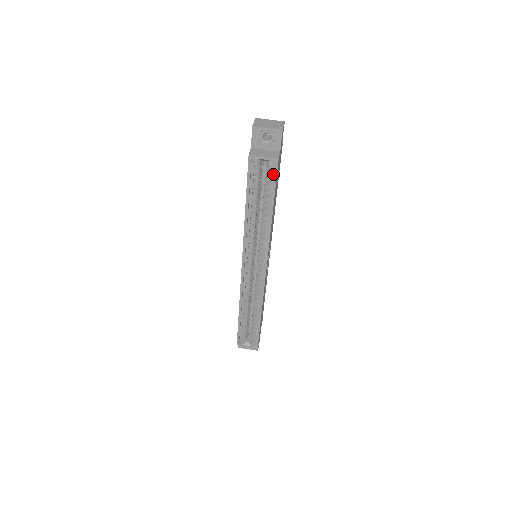
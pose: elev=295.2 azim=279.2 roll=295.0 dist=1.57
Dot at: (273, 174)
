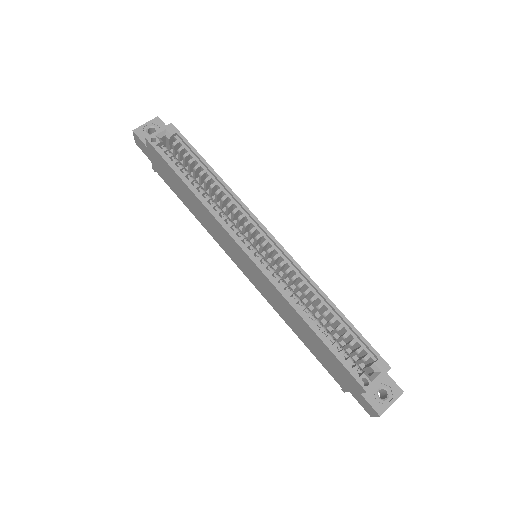
Dot at: (181, 141)
